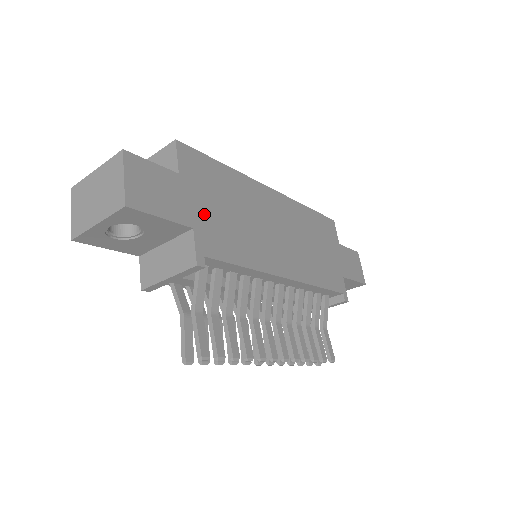
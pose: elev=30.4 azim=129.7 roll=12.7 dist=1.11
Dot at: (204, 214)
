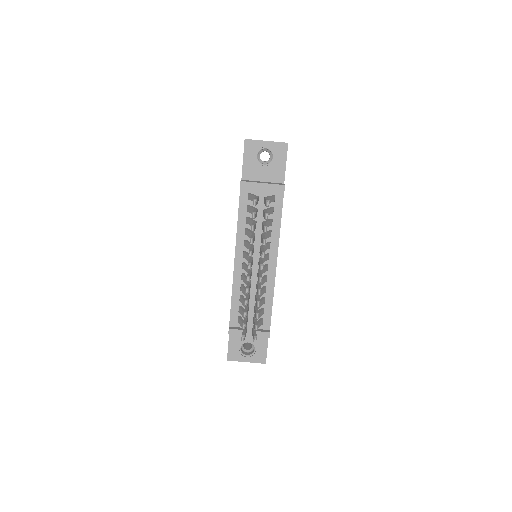
Dot at: occluded
